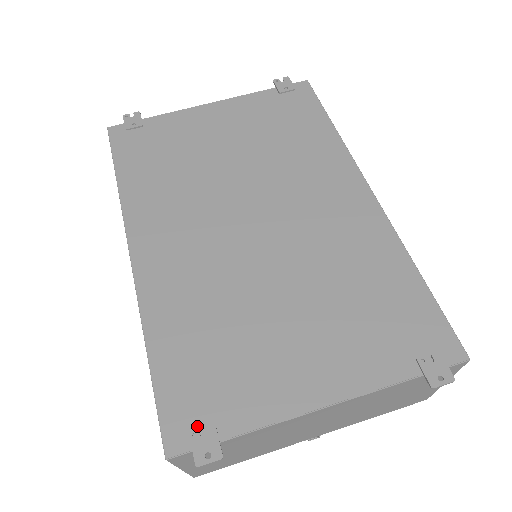
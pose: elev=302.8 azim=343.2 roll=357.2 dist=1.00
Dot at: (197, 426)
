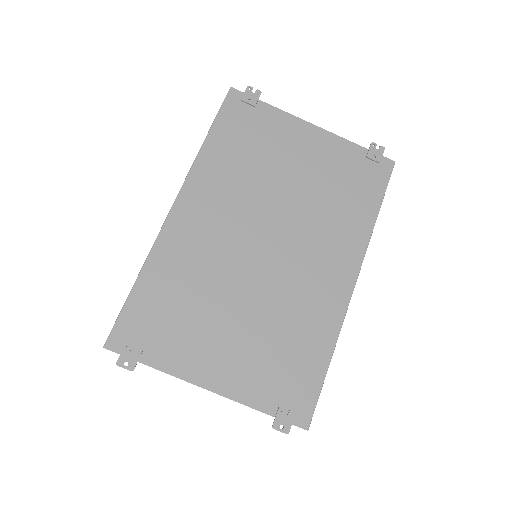
Dot at: (133, 343)
